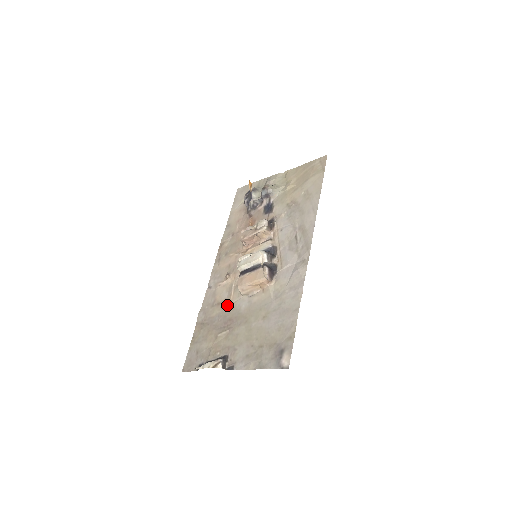
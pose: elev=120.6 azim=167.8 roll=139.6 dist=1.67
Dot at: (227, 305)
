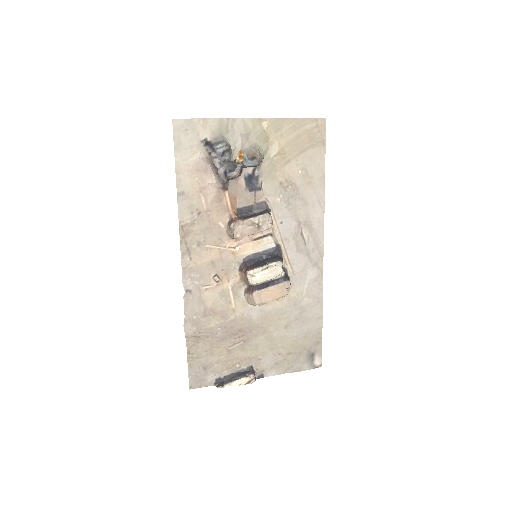
Dot at: (230, 315)
